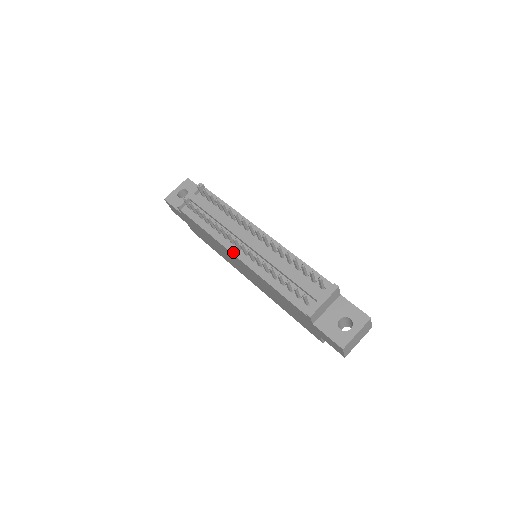
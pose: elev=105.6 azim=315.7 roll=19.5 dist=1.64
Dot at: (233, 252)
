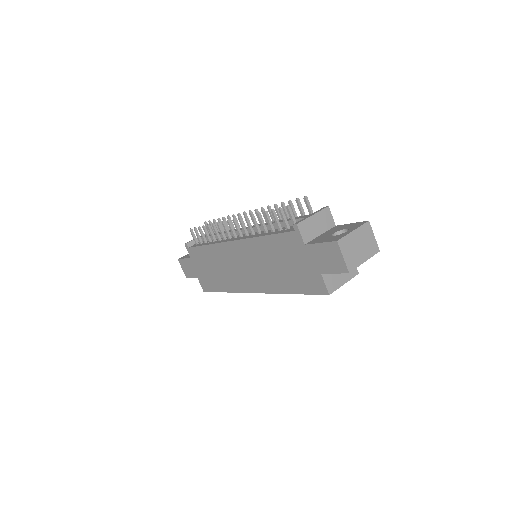
Dot at: (229, 240)
